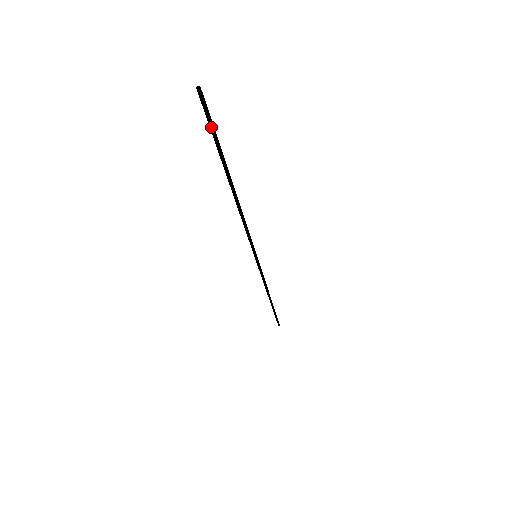
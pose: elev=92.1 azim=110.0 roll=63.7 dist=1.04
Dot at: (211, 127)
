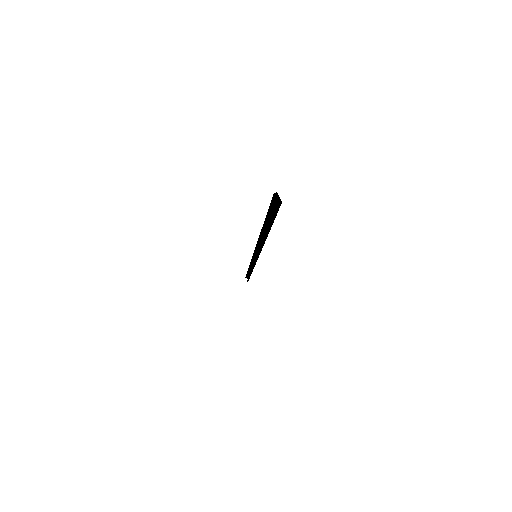
Dot at: (275, 214)
